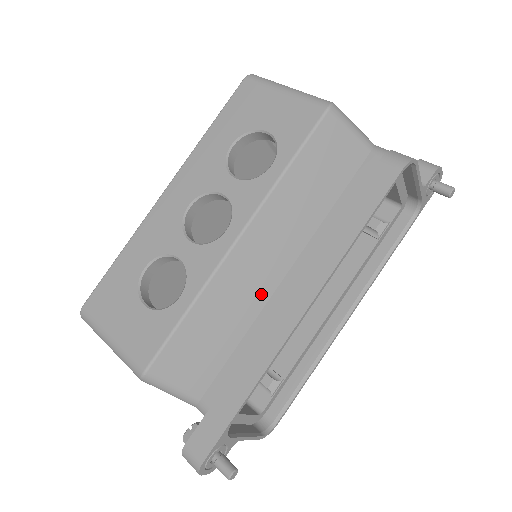
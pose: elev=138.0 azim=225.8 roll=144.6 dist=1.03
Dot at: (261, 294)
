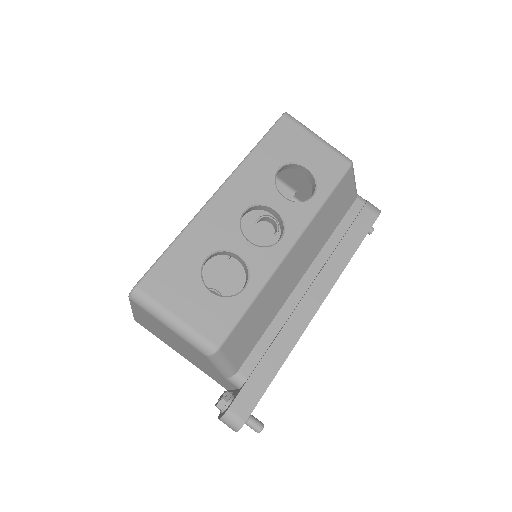
Dot at: (288, 290)
